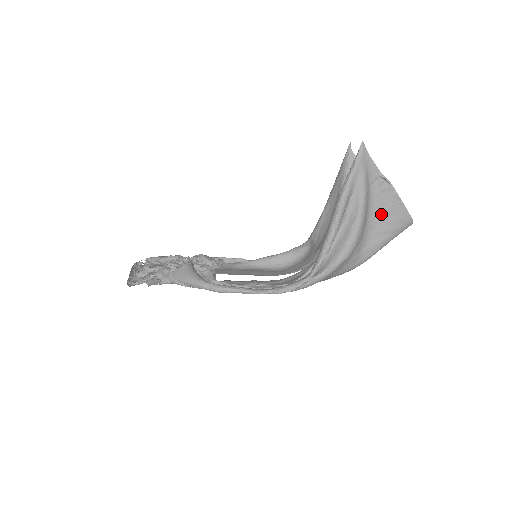
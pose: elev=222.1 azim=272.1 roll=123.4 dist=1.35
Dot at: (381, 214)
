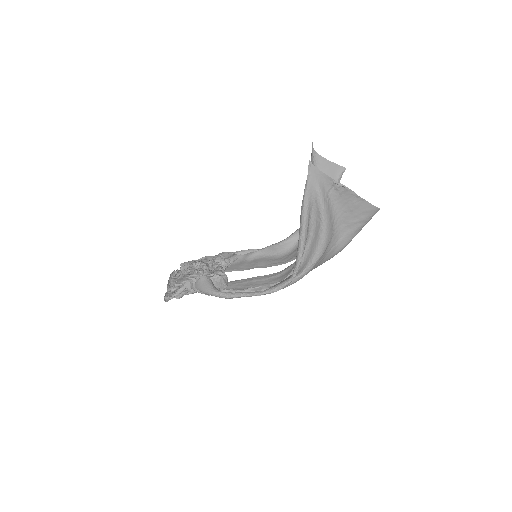
Dot at: (346, 211)
